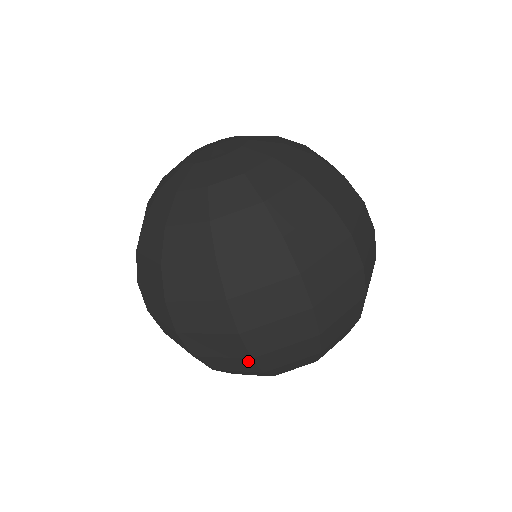
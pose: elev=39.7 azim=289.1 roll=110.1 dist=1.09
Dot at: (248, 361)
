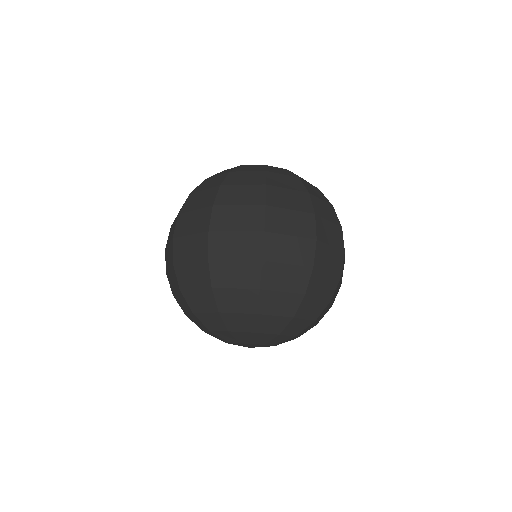
Dot at: (256, 266)
